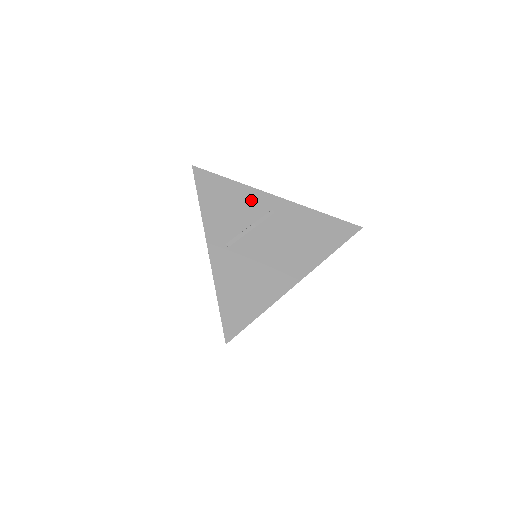
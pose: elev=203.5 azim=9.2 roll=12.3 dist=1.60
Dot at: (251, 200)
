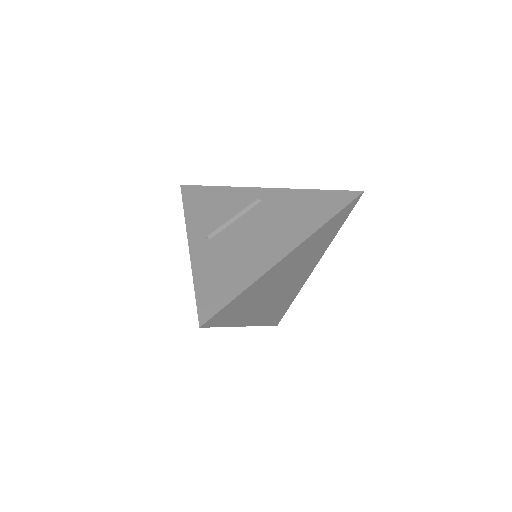
Dot at: (237, 197)
